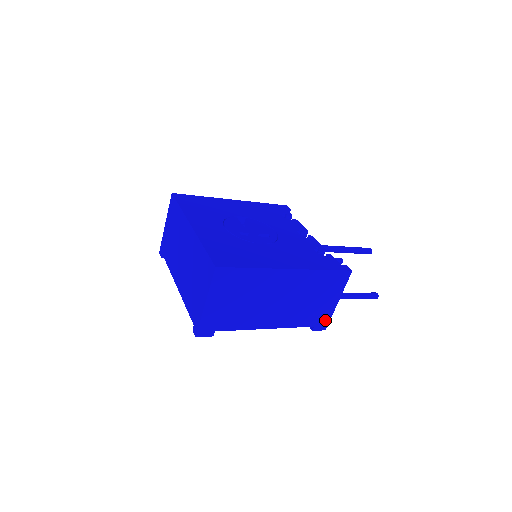
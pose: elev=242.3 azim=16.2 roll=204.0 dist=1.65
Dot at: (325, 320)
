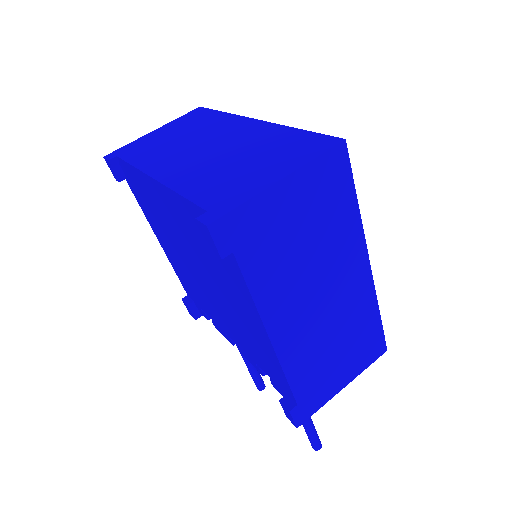
Dot at: (312, 406)
